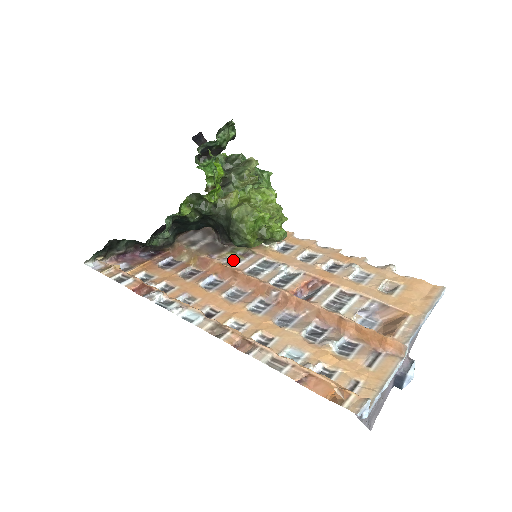
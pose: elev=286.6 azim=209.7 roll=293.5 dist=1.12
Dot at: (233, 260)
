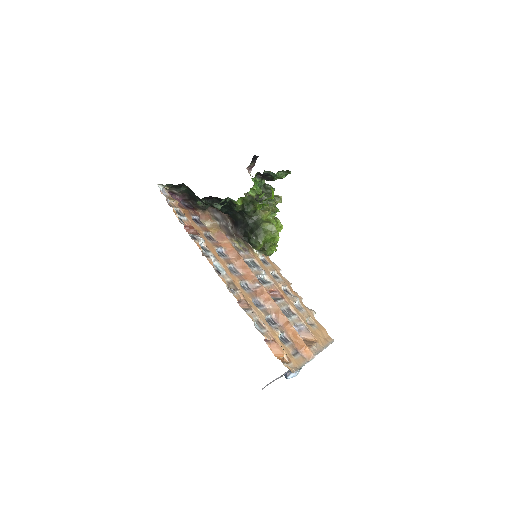
Dot at: (237, 248)
